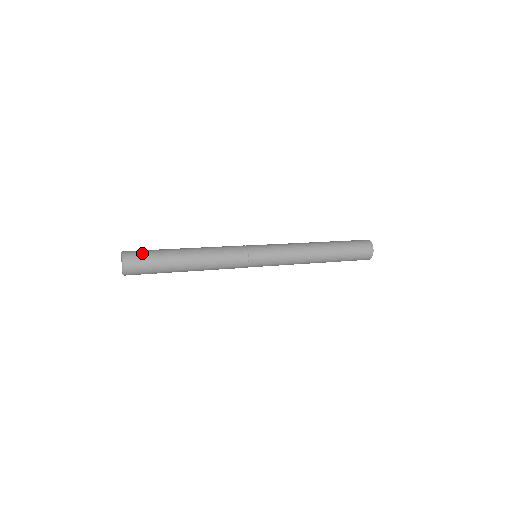
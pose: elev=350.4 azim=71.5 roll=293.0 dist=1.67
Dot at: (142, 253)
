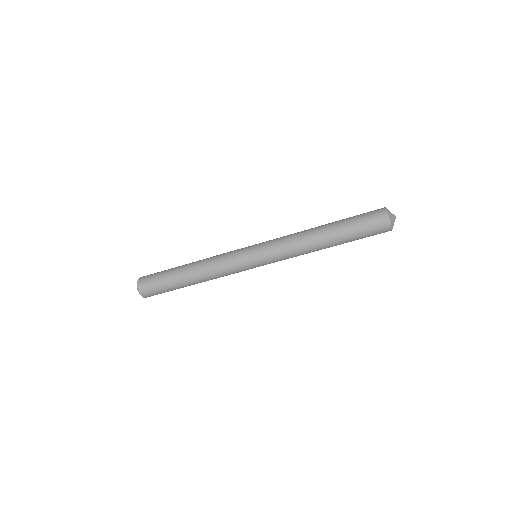
Dot at: occluded
